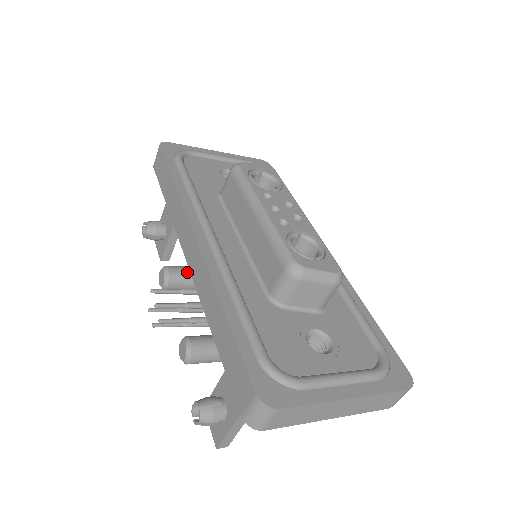
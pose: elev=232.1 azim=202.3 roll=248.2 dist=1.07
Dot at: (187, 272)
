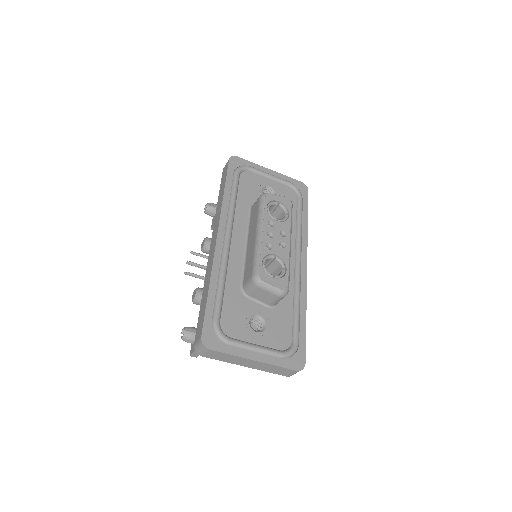
Dot at: occluded
